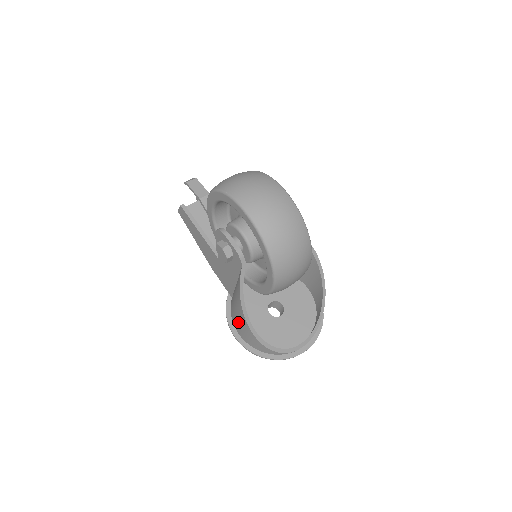
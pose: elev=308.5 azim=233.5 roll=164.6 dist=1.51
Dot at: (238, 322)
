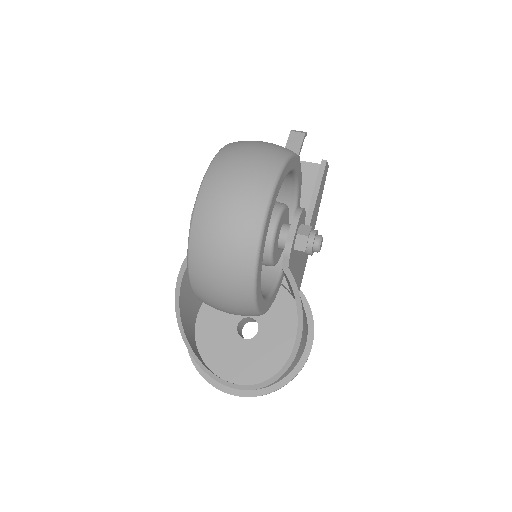
Dot at: occluded
